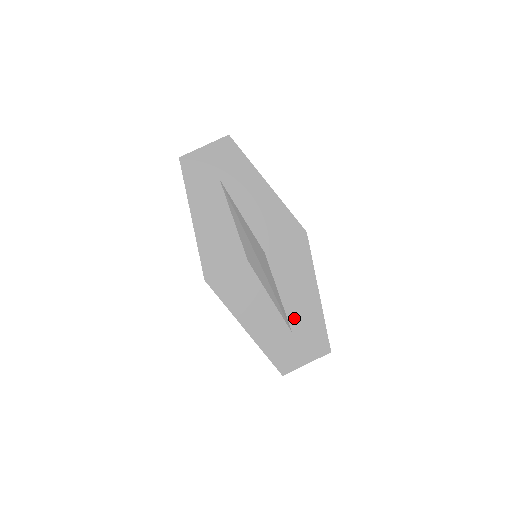
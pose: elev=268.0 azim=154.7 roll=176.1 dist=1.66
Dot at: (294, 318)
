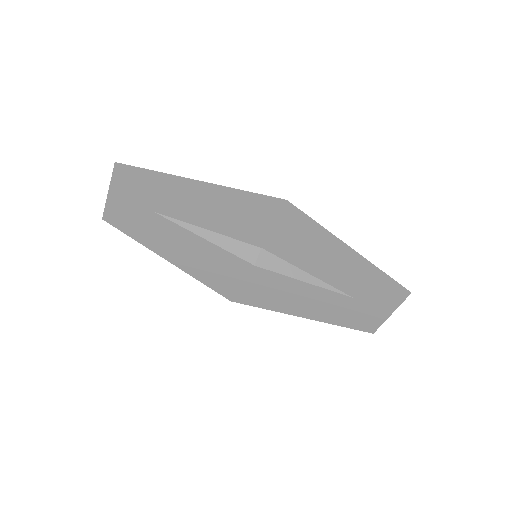
Dot at: (344, 285)
